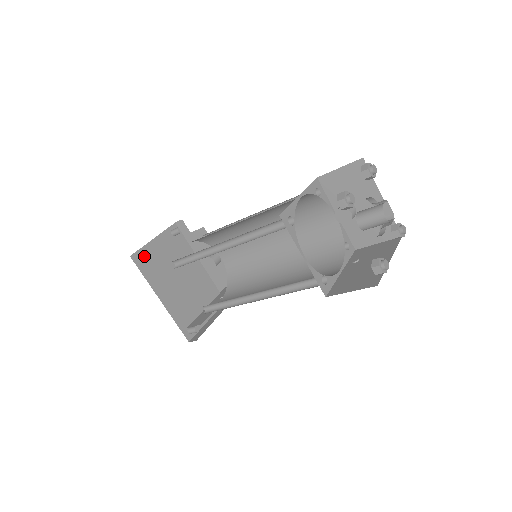
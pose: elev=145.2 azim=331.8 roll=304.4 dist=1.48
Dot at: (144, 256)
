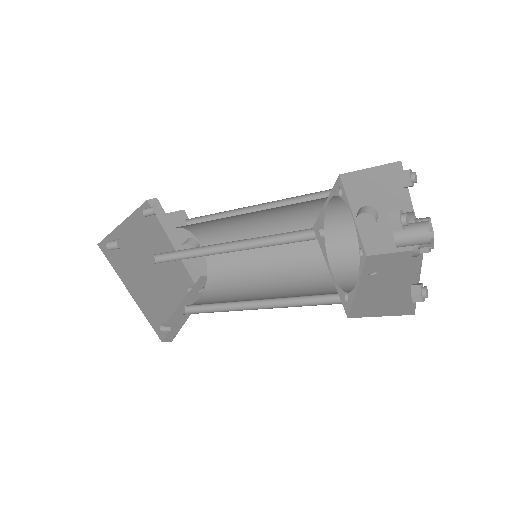
Dot at: (116, 245)
